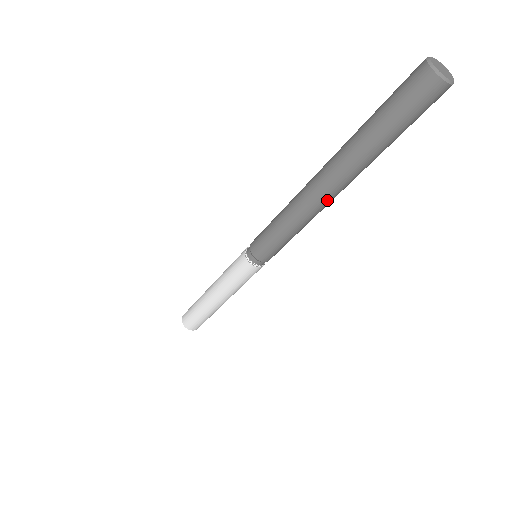
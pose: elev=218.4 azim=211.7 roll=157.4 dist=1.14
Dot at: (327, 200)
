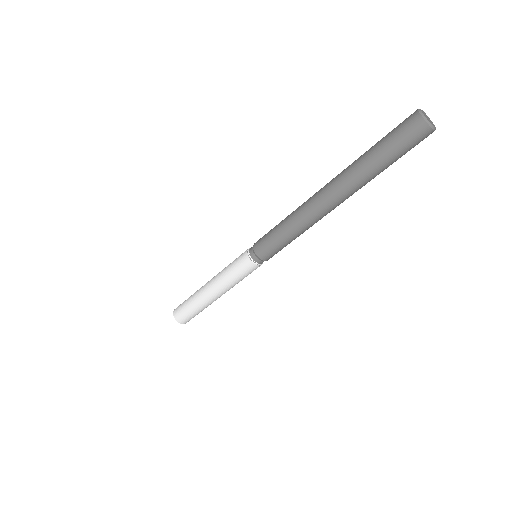
Dot at: occluded
